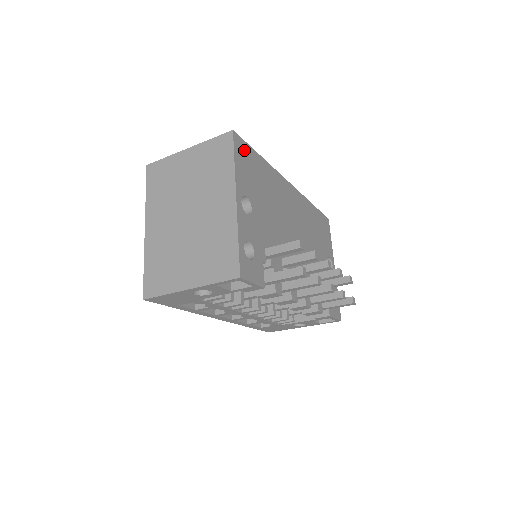
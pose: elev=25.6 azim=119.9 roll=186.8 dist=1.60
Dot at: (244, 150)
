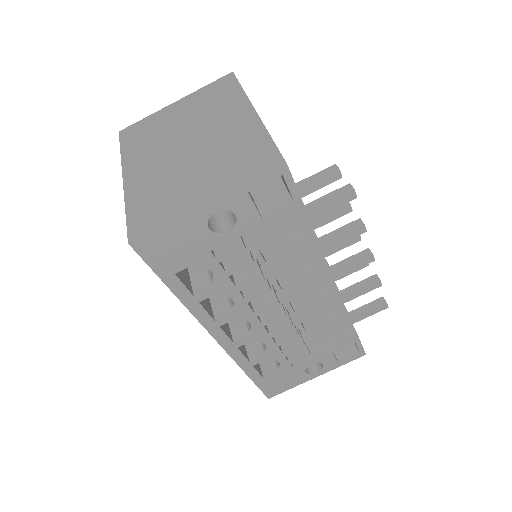
Dot at: occluded
